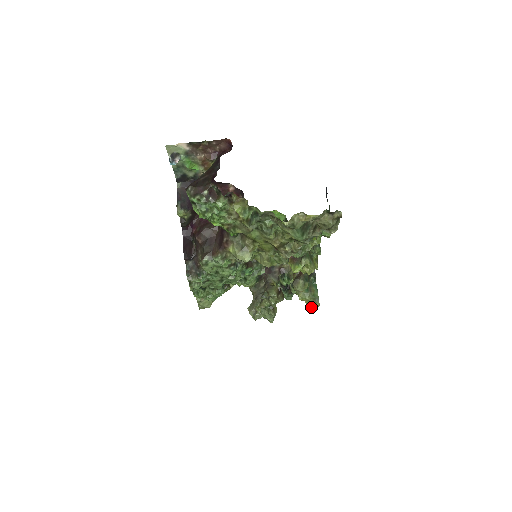
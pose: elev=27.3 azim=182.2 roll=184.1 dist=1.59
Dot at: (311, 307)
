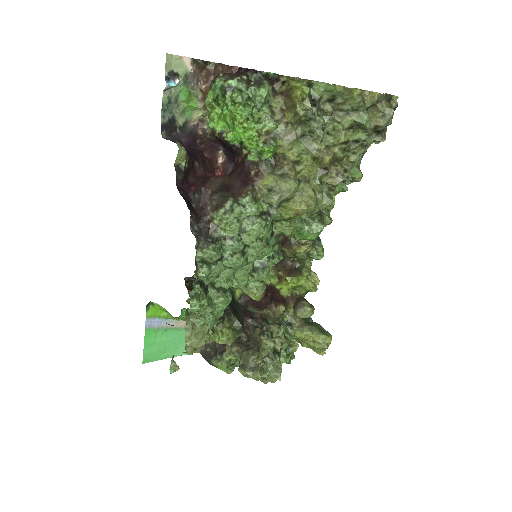
Dot at: (322, 345)
